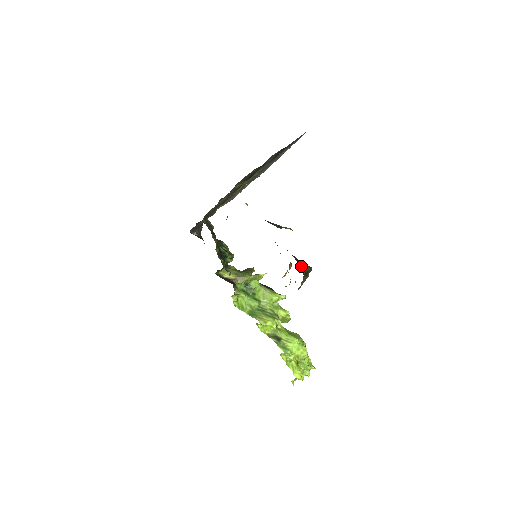
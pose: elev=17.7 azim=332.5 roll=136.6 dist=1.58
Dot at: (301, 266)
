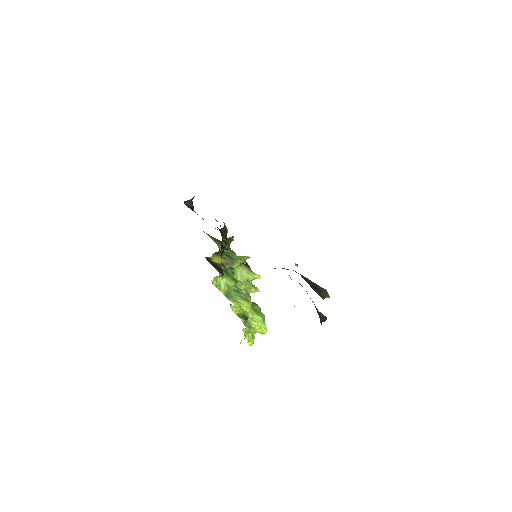
Dot at: (321, 320)
